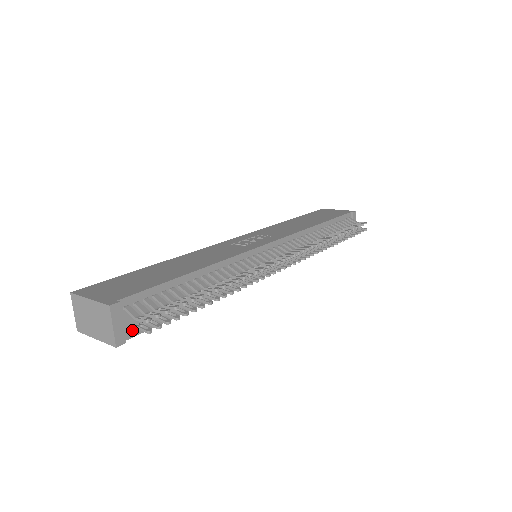
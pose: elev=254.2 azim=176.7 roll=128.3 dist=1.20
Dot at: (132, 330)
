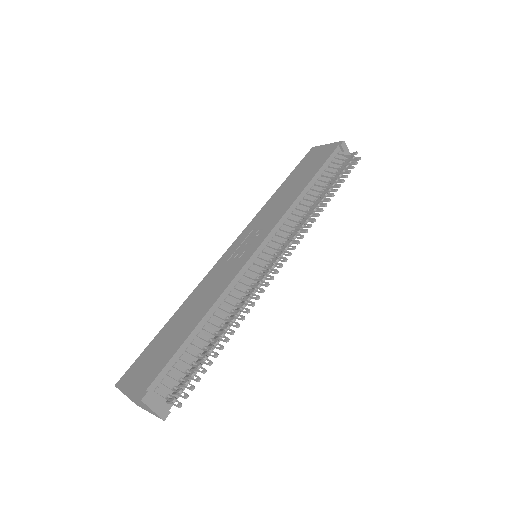
Dot at: occluded
